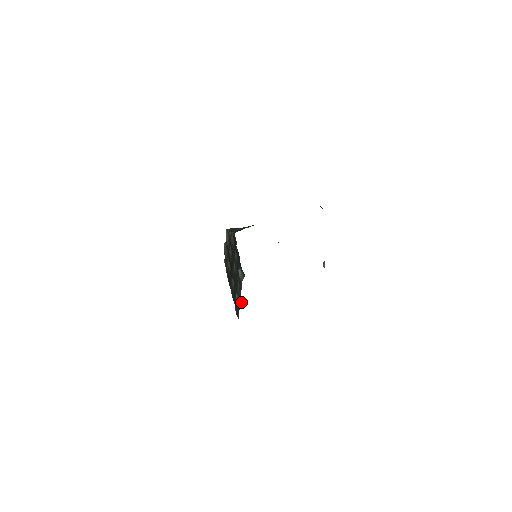
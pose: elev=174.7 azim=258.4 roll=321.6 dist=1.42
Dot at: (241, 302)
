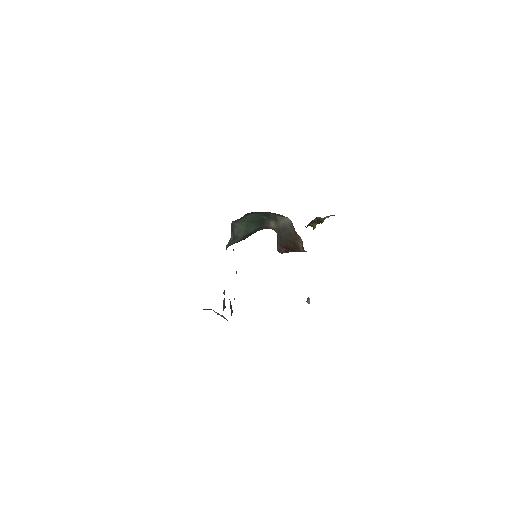
Dot at: (232, 312)
